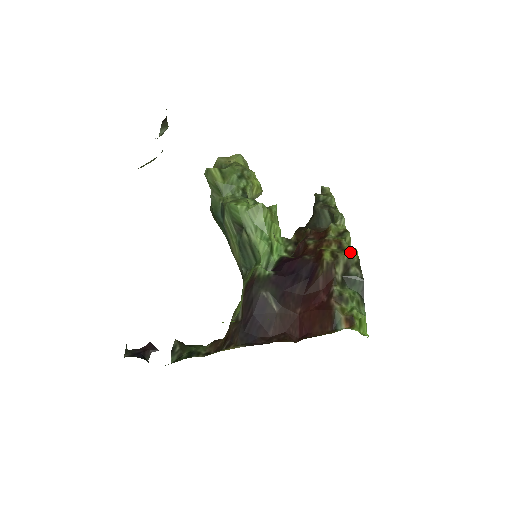
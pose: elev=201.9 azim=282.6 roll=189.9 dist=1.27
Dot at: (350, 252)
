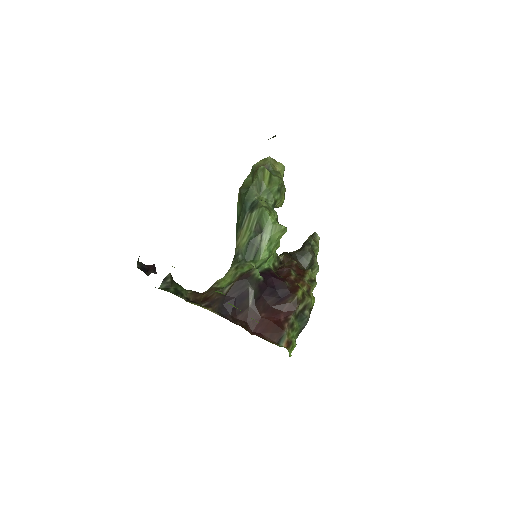
Dot at: (312, 299)
